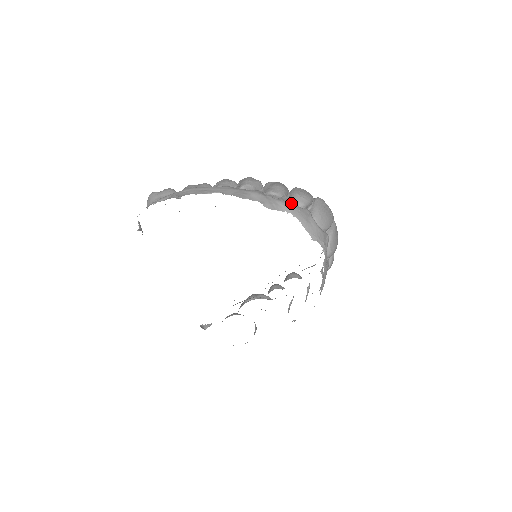
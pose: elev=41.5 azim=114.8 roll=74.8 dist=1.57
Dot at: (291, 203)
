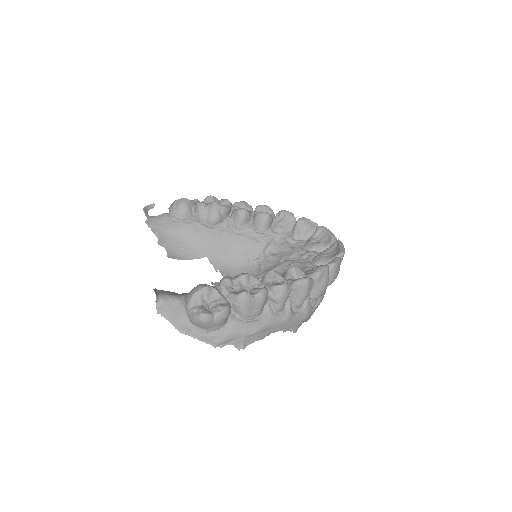
Dot at: occluded
